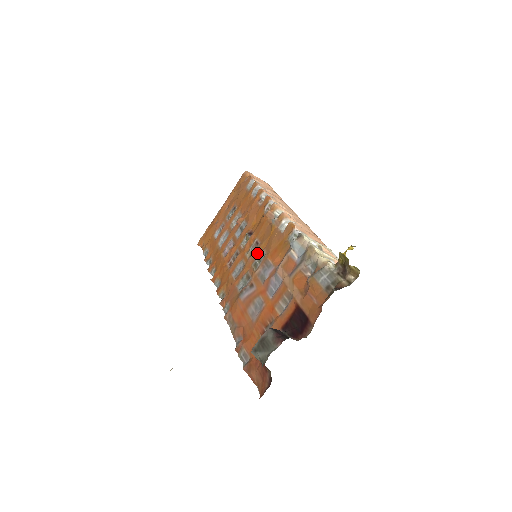
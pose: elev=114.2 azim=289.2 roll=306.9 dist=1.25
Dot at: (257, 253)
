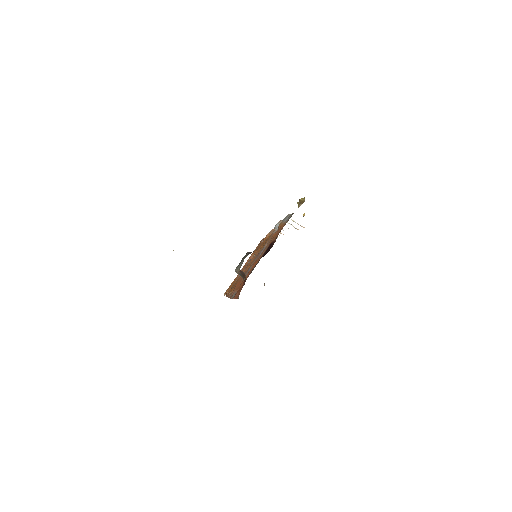
Dot at: (257, 254)
